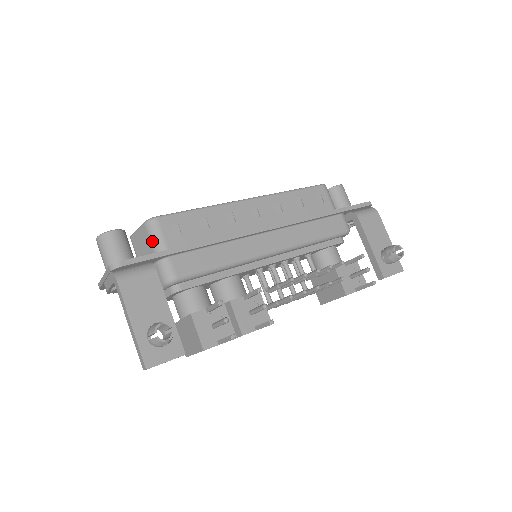
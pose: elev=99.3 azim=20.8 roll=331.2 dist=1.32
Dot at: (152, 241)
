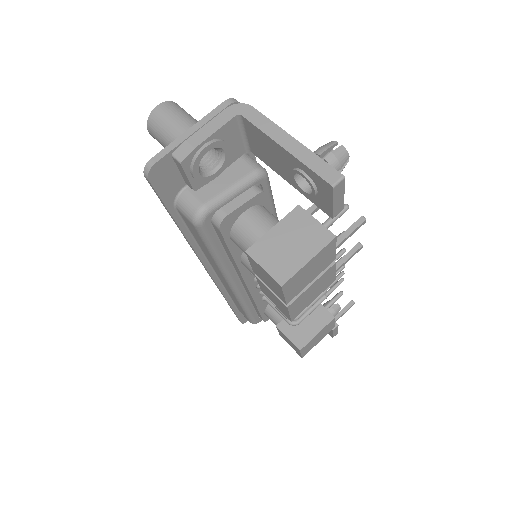
Dot at: occluded
